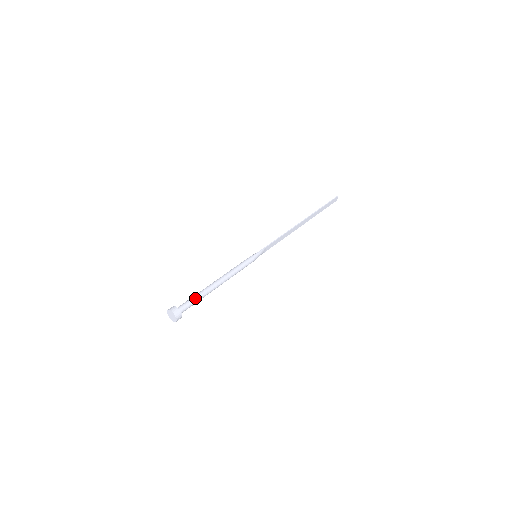
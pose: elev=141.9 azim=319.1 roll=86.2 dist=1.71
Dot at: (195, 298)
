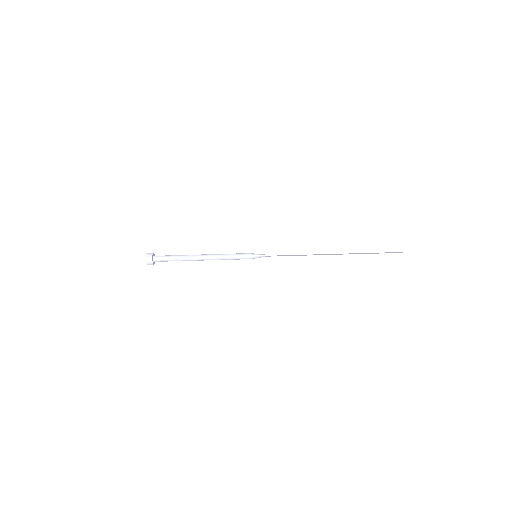
Dot at: (173, 259)
